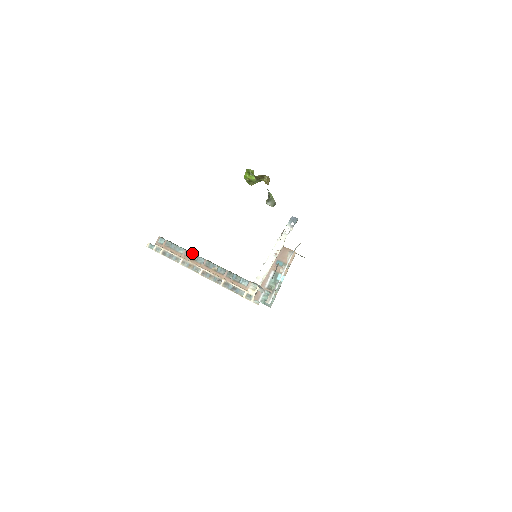
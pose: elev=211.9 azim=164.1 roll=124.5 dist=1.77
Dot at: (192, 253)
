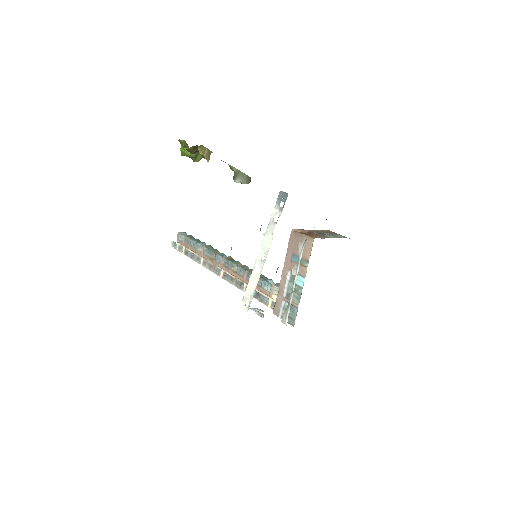
Dot at: (210, 250)
